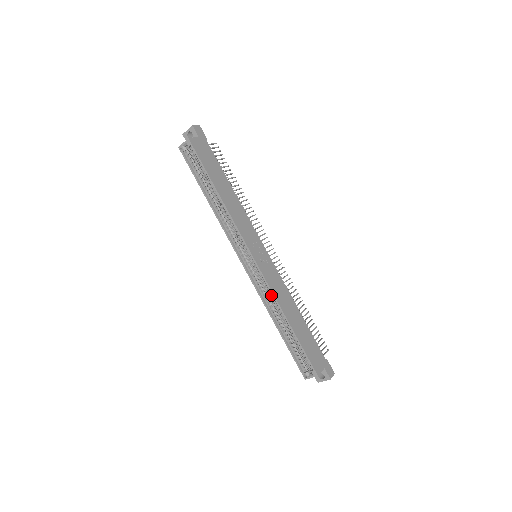
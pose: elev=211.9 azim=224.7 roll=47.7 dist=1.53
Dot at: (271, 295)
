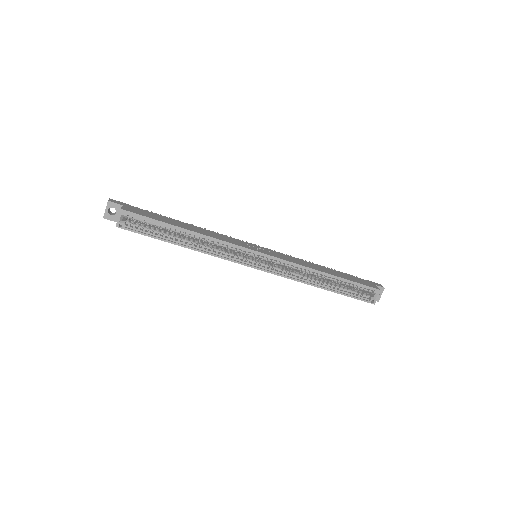
Dot at: (299, 269)
